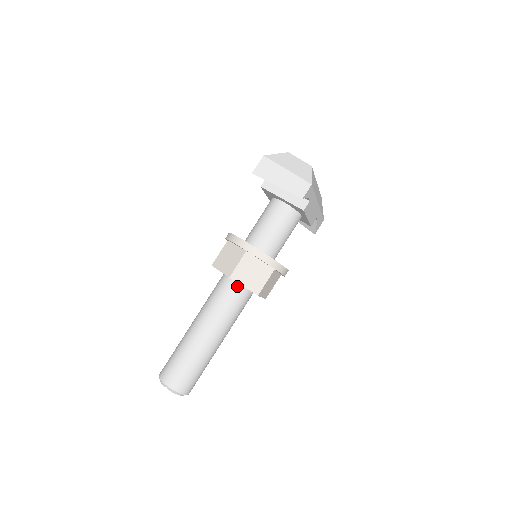
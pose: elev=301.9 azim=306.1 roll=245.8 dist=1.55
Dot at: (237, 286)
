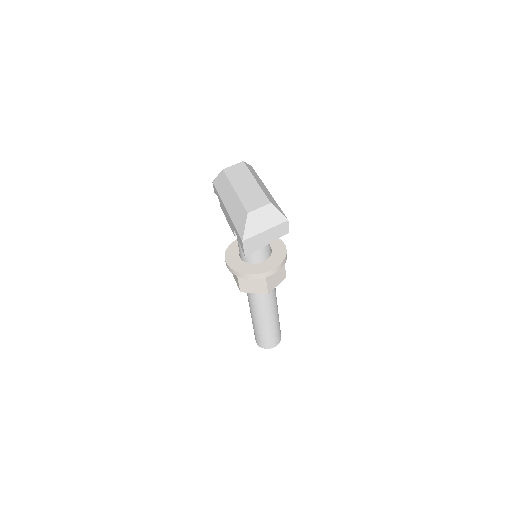
Dot at: occluded
